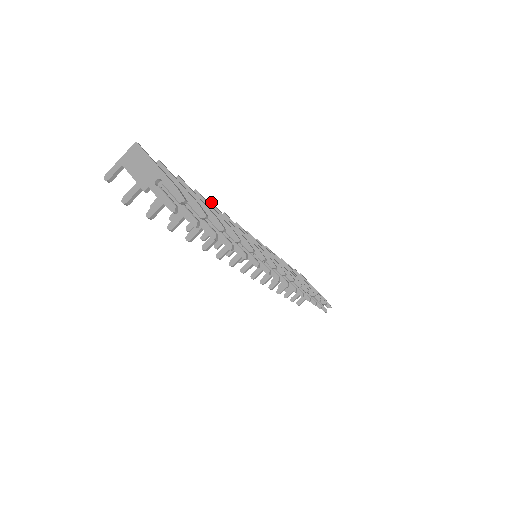
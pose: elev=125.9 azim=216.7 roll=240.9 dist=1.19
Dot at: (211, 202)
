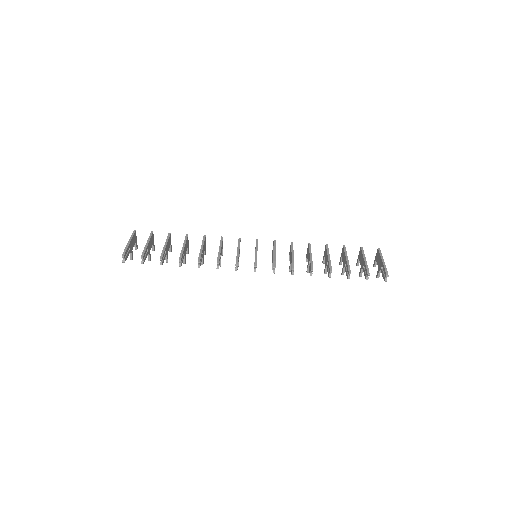
Dot at: (203, 236)
